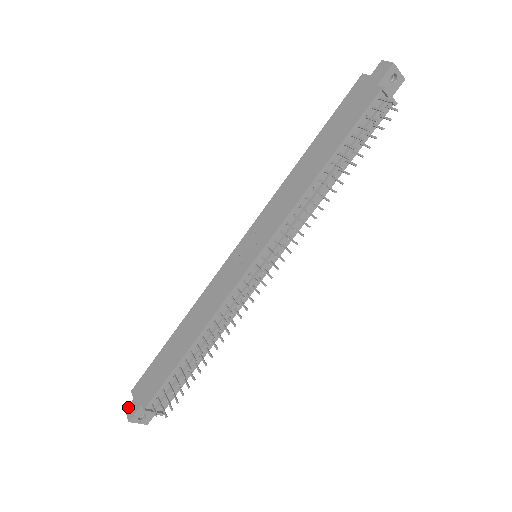
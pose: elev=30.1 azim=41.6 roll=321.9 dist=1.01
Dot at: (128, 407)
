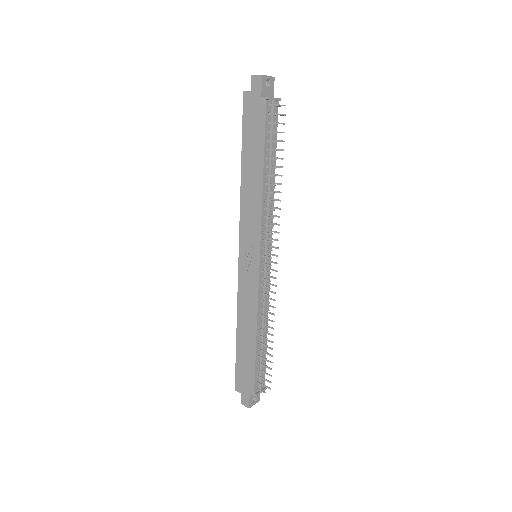
Dot at: (241, 401)
